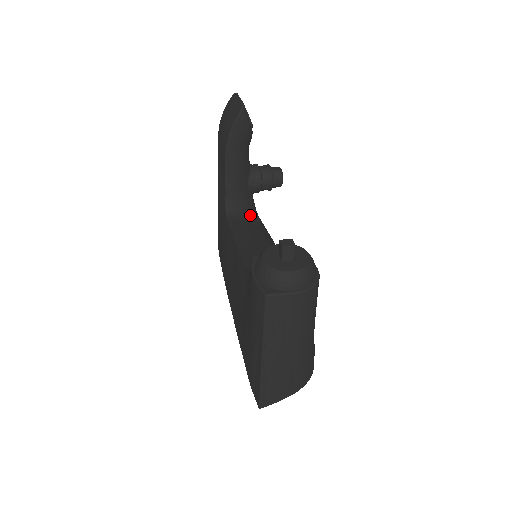
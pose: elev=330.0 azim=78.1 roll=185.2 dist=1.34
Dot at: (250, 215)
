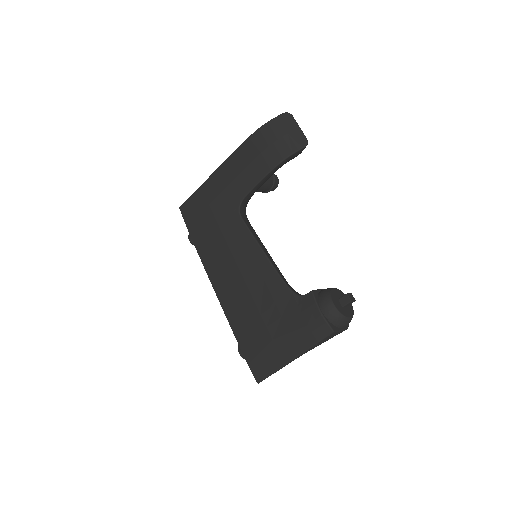
Dot at: occluded
